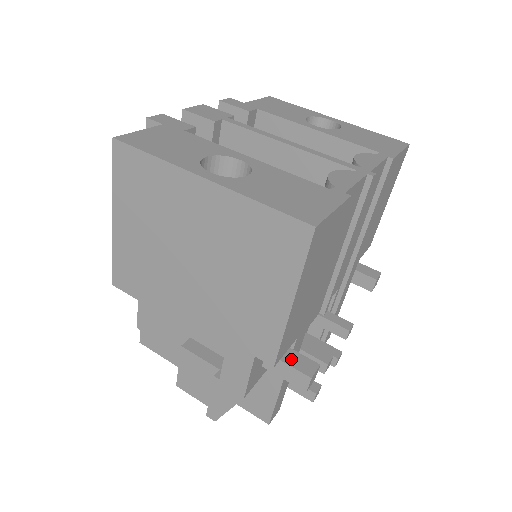
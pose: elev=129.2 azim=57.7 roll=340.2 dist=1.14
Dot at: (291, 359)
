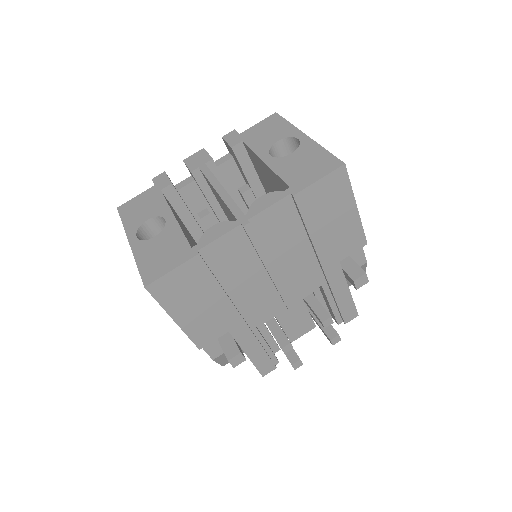
Dot at: (226, 344)
